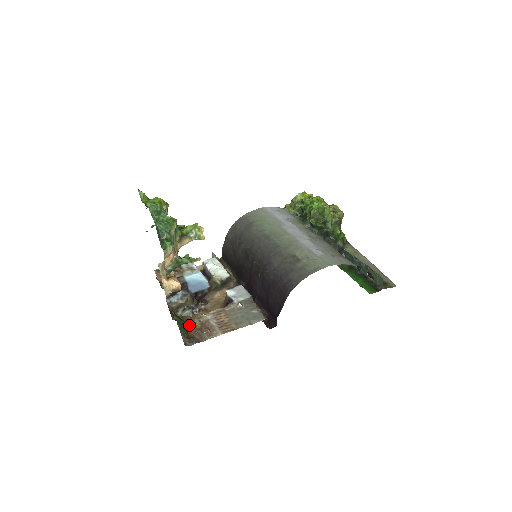
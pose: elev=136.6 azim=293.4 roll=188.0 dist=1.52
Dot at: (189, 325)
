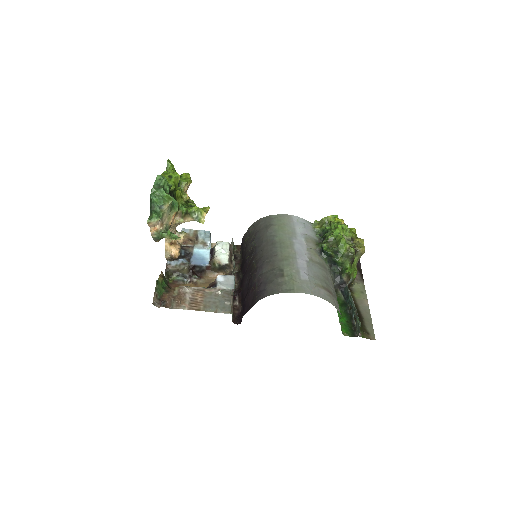
Dot at: (169, 290)
